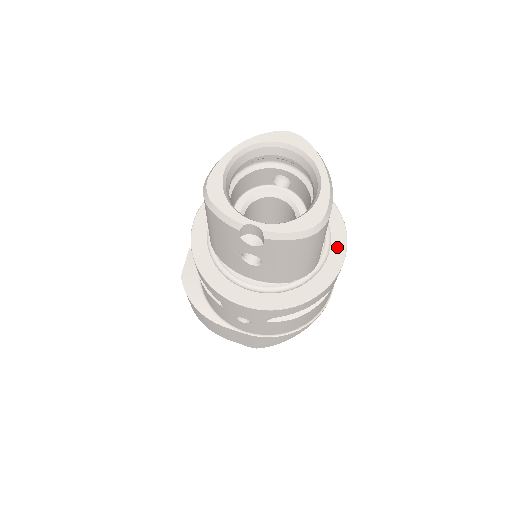
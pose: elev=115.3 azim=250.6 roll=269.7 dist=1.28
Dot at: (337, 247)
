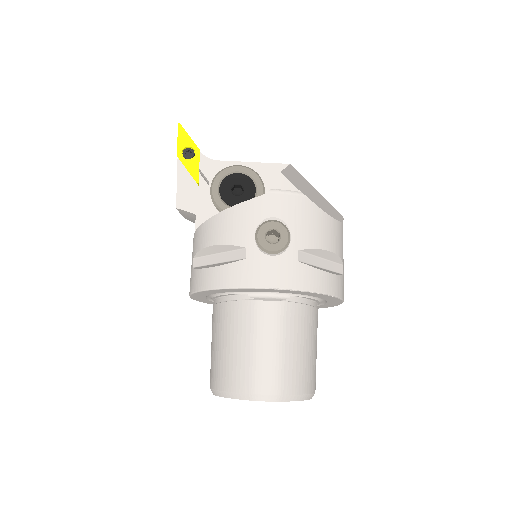
Dot at: (333, 303)
